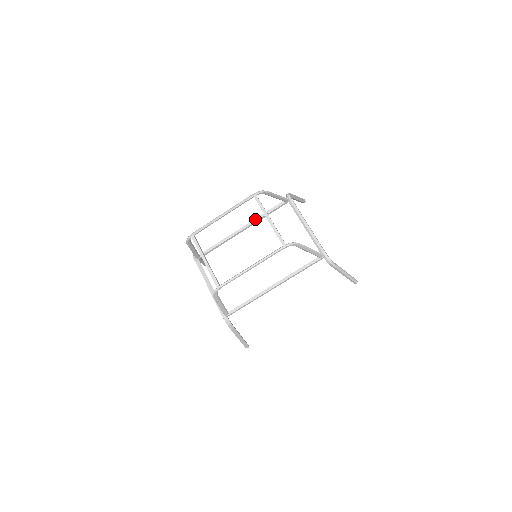
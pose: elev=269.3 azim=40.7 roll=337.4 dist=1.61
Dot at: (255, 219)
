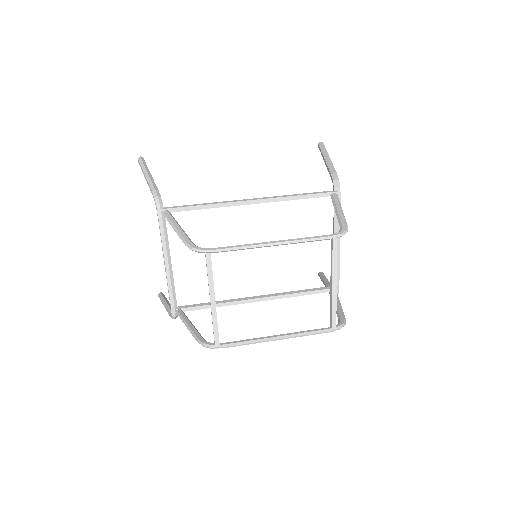
Dot at: (278, 198)
